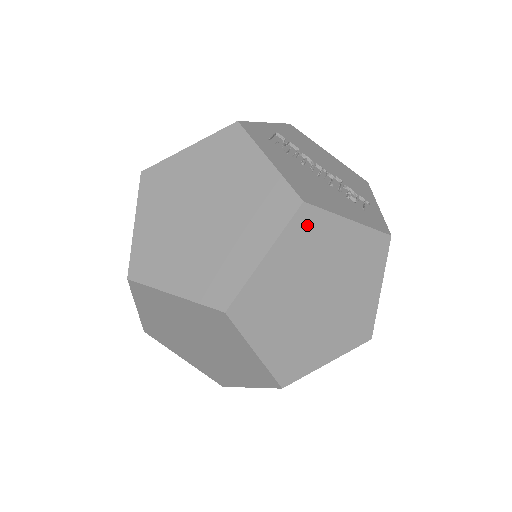
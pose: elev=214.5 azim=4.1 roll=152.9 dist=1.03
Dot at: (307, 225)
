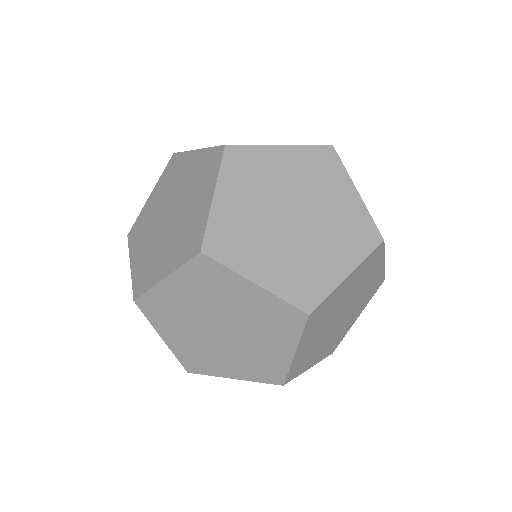
Dot at: (374, 258)
